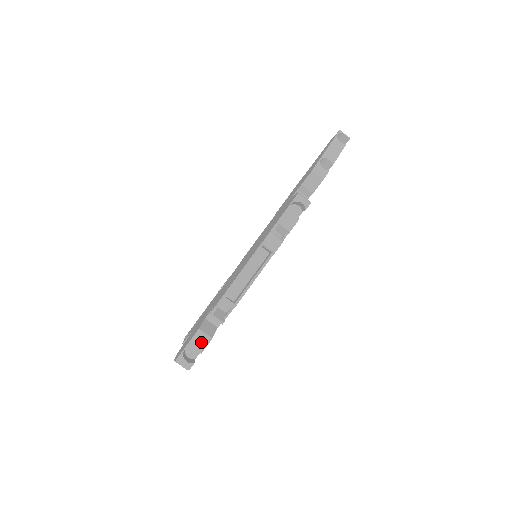
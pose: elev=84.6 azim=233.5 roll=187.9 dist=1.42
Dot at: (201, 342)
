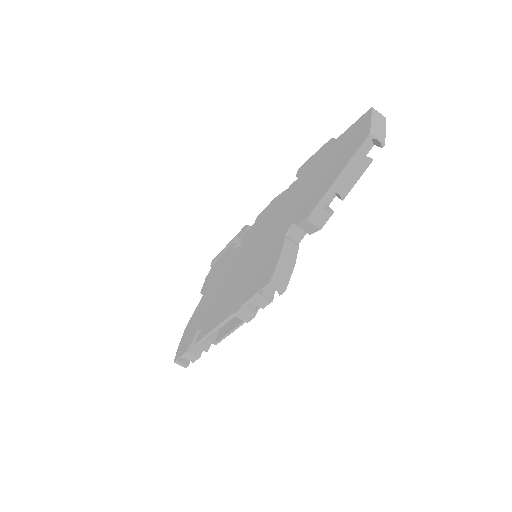
Dot at: (191, 358)
